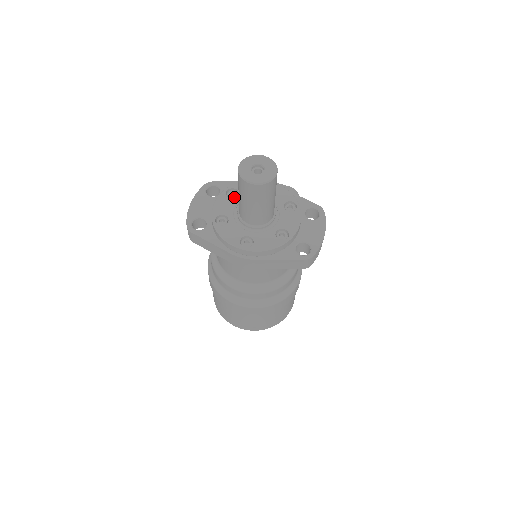
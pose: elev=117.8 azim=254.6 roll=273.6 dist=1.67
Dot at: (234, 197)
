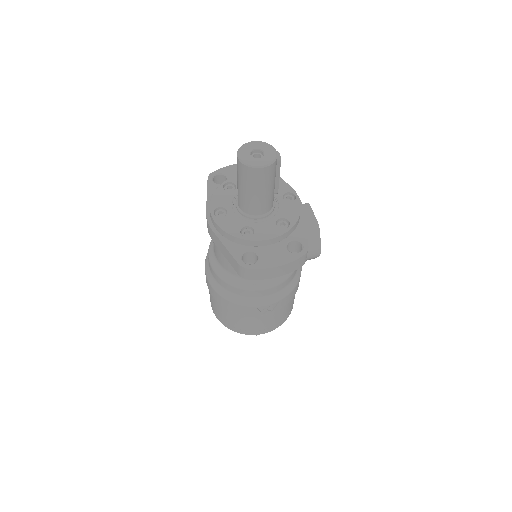
Dot at: occluded
